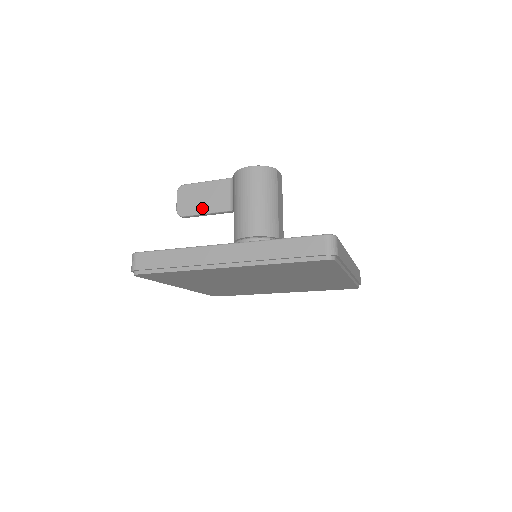
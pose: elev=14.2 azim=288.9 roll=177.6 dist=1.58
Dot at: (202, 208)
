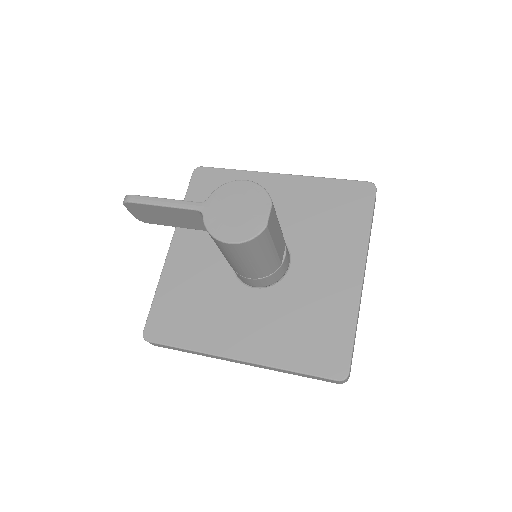
Dot at: (171, 224)
